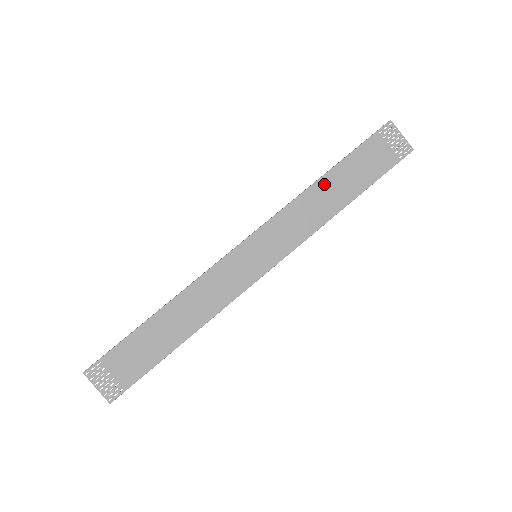
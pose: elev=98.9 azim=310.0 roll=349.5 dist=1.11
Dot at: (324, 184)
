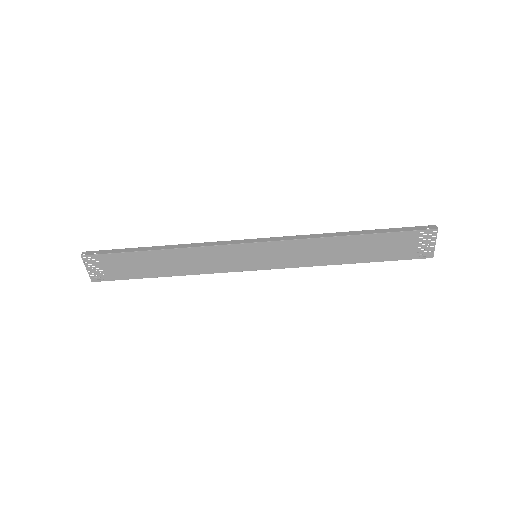
Dot at: (346, 241)
